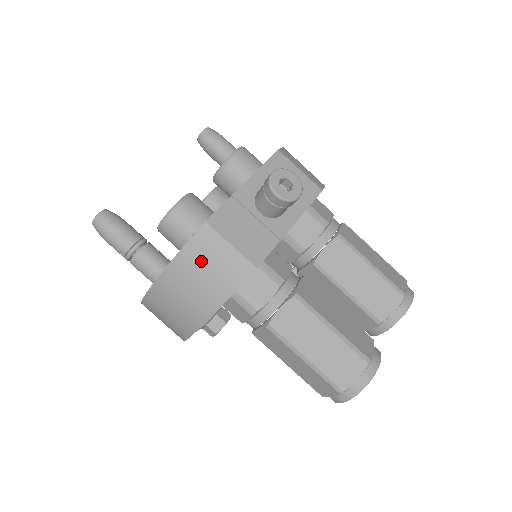
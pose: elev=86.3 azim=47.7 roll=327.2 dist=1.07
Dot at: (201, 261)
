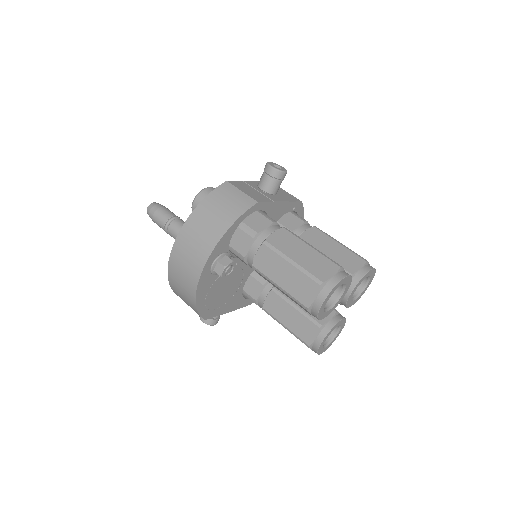
Dot at: (221, 199)
